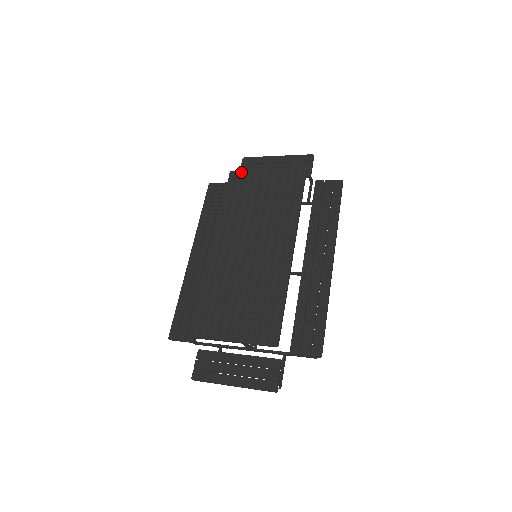
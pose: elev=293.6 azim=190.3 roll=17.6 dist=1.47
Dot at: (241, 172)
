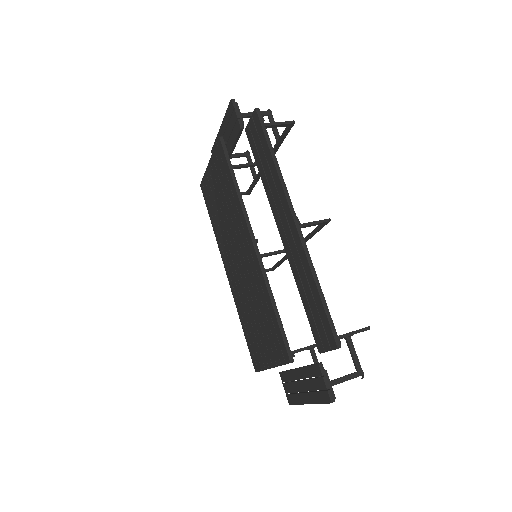
Dot at: (203, 180)
